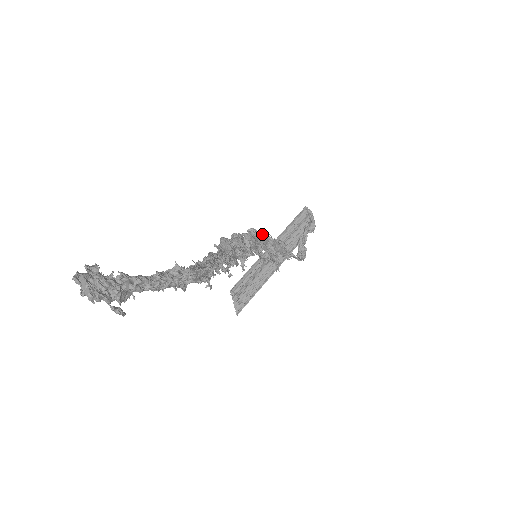
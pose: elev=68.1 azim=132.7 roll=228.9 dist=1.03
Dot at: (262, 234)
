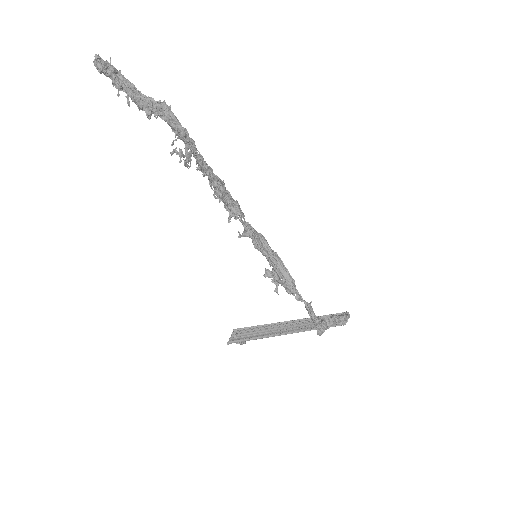
Dot at: (270, 248)
